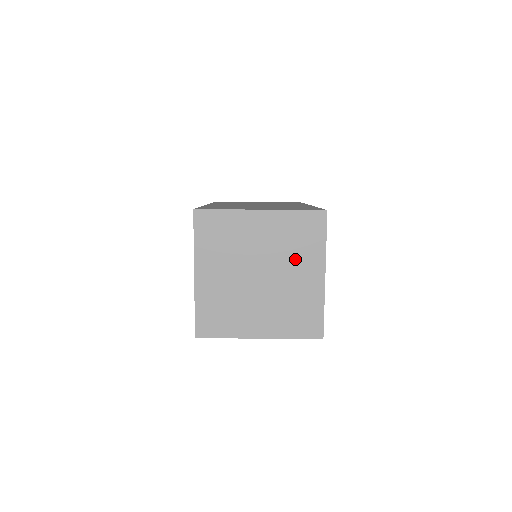
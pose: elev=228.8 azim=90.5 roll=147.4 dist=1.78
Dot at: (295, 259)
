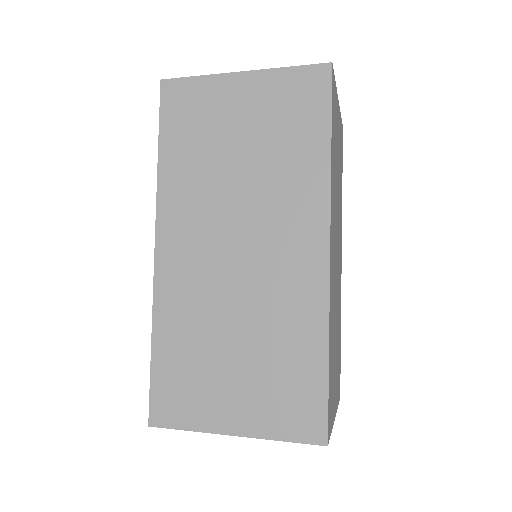
Dot at: occluded
